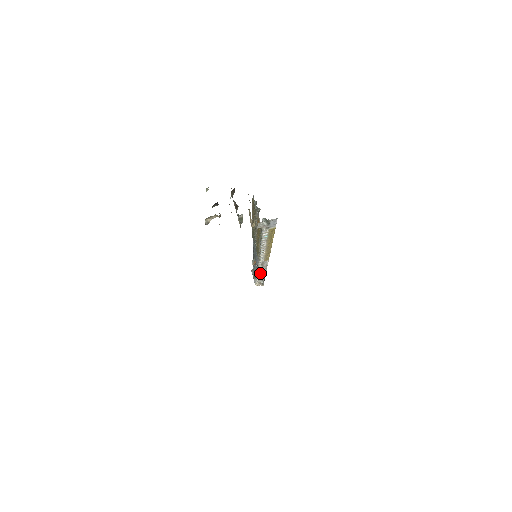
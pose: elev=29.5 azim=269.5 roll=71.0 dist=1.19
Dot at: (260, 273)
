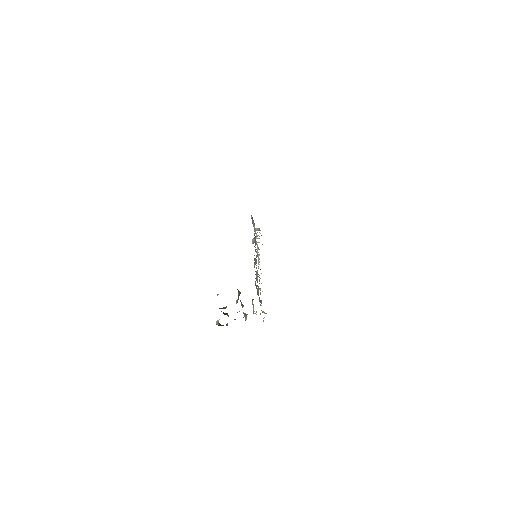
Dot at: (259, 249)
